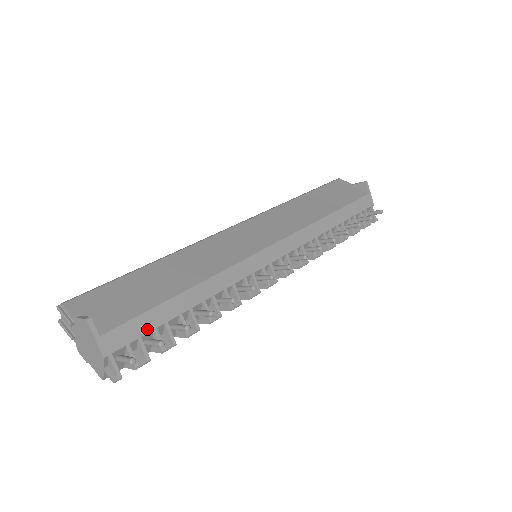
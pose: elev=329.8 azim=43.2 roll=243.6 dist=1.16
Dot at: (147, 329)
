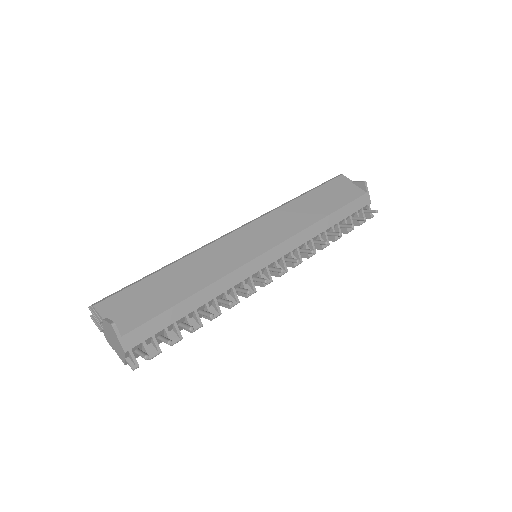
Dot at: (159, 328)
